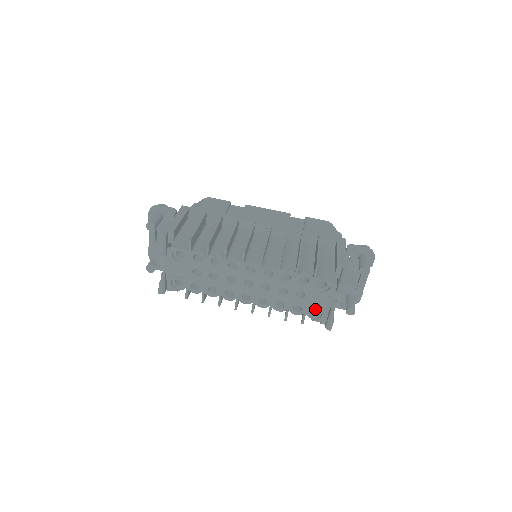
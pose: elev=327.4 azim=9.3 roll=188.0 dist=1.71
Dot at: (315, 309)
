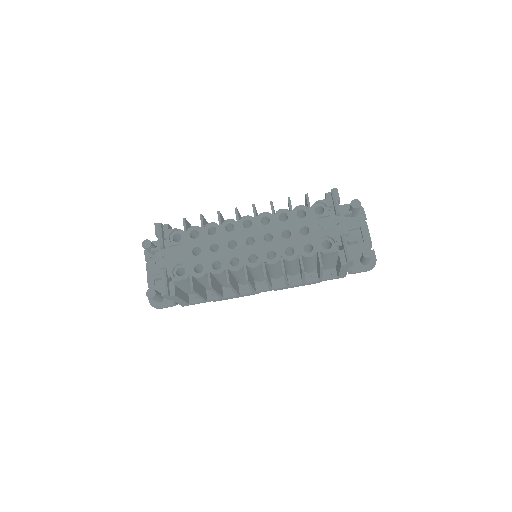
Dot at: occluded
